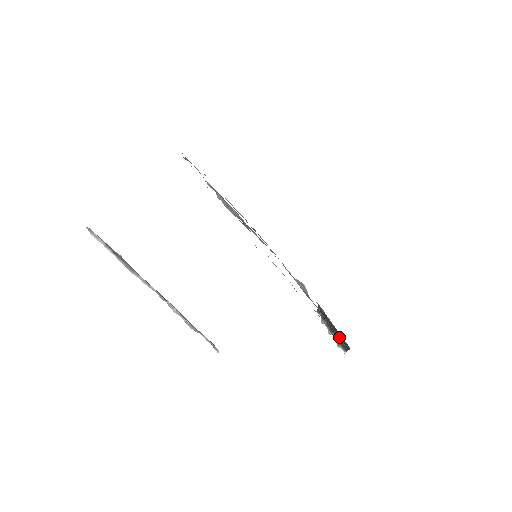
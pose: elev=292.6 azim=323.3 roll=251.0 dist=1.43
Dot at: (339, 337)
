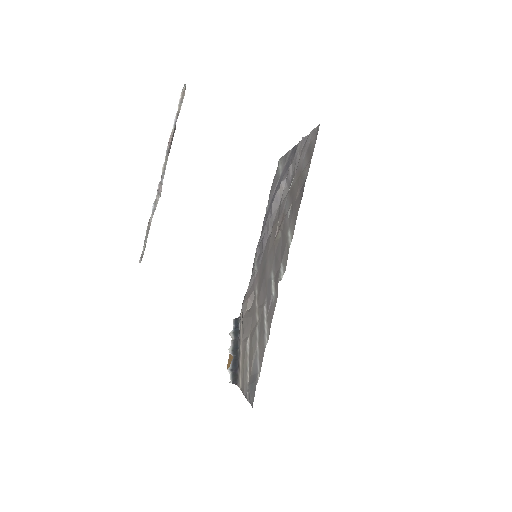
Dot at: (236, 365)
